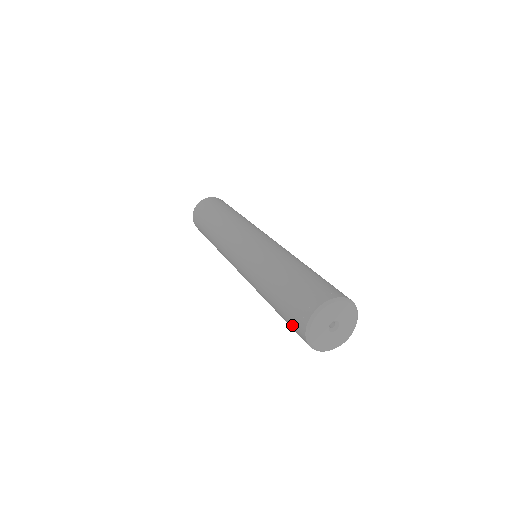
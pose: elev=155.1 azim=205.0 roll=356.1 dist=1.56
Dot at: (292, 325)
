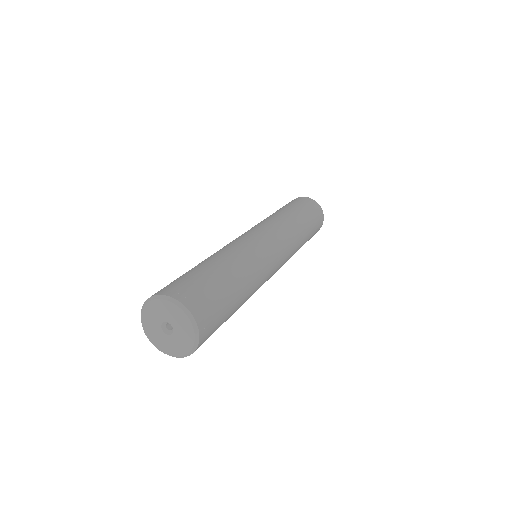
Dot at: occluded
